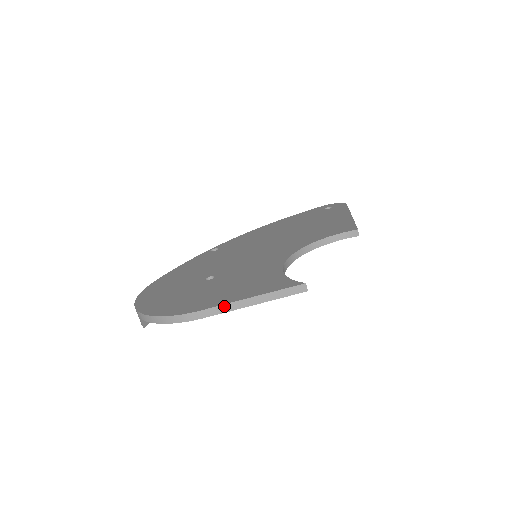
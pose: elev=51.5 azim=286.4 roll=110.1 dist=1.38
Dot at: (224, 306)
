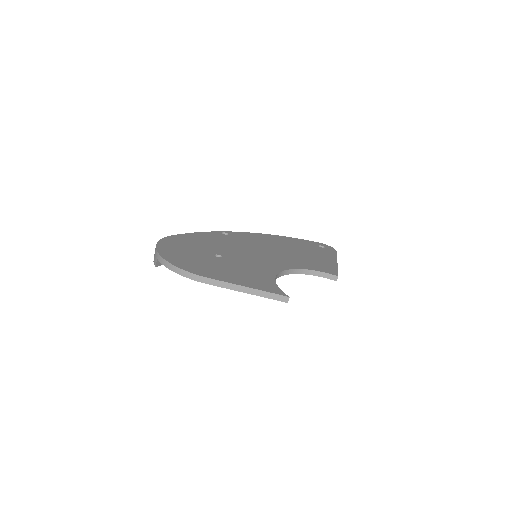
Dot at: (226, 283)
